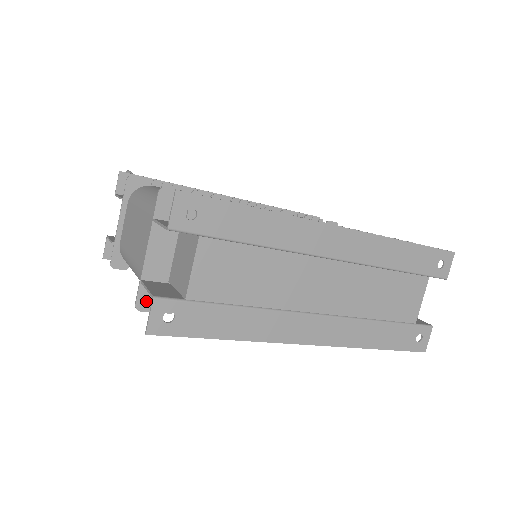
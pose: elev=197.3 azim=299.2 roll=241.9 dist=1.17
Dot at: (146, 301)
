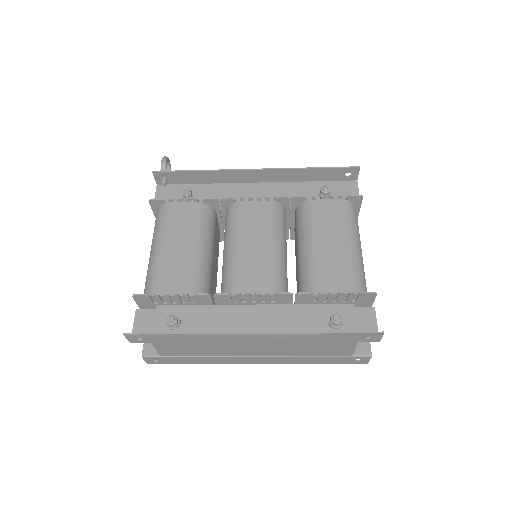
Dot at: occluded
